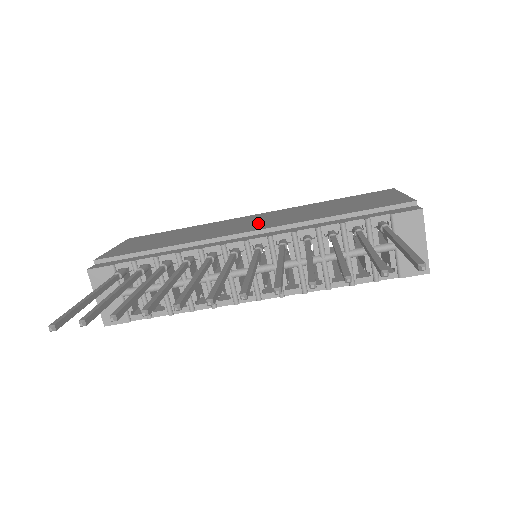
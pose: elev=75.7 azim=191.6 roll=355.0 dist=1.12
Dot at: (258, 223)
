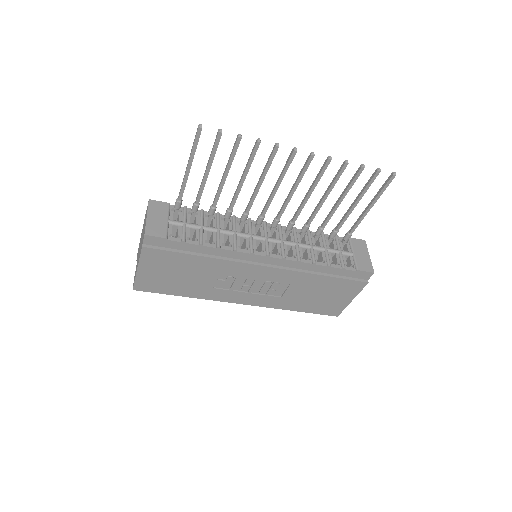
Dot at: occluded
